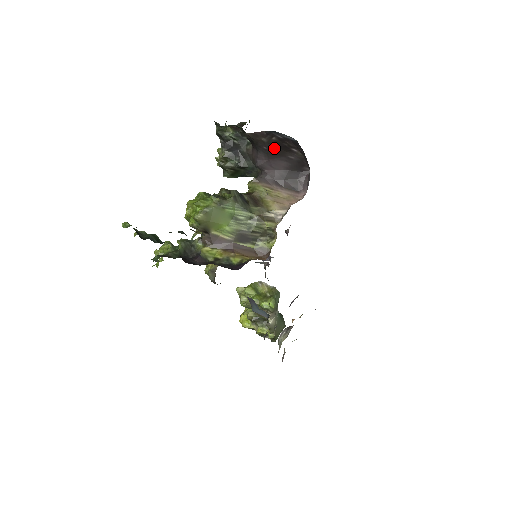
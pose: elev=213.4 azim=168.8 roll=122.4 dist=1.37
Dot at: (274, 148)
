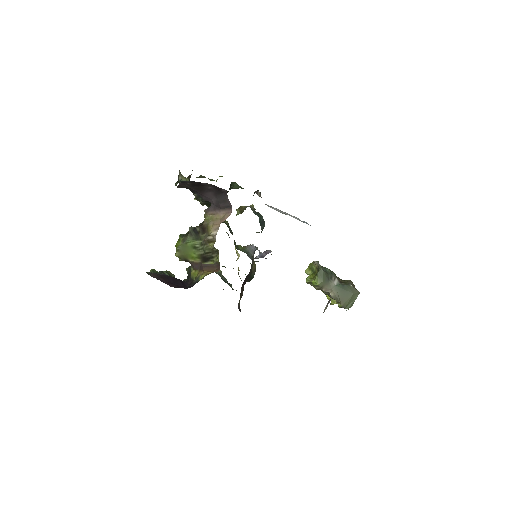
Dot at: (196, 188)
